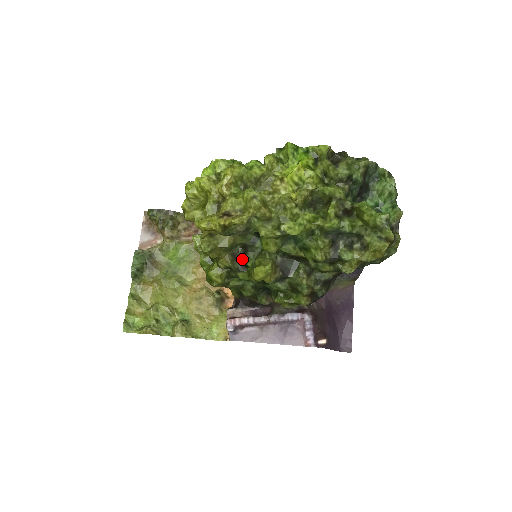
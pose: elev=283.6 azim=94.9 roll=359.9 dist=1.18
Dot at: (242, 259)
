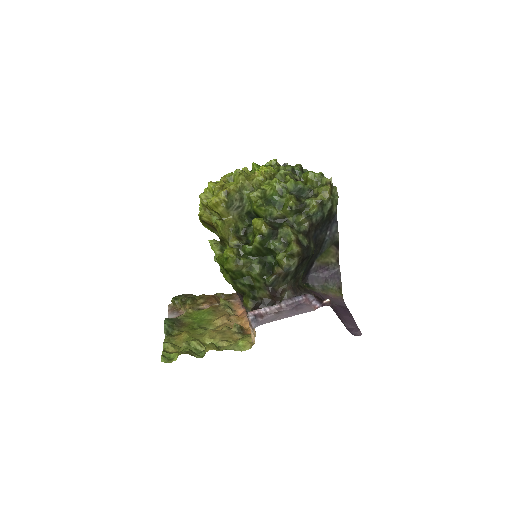
Dot at: (245, 239)
